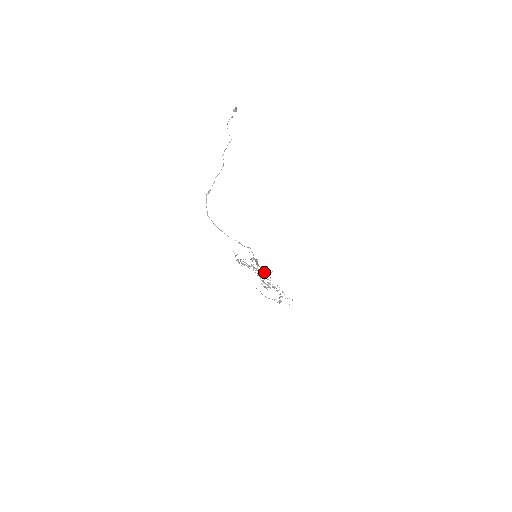
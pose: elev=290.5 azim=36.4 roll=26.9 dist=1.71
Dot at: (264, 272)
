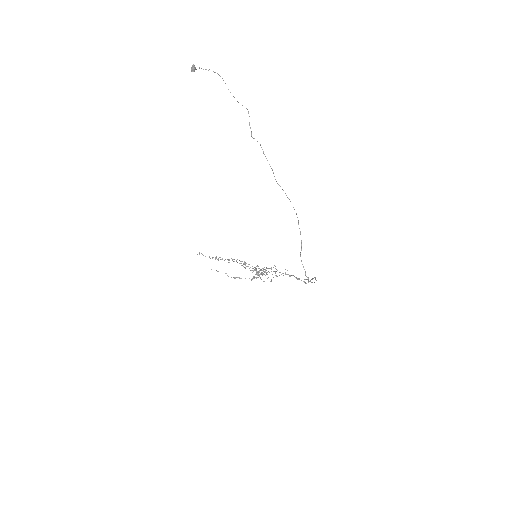
Dot at: occluded
